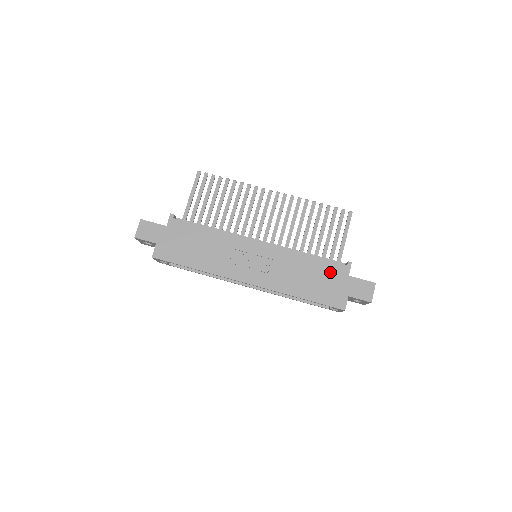
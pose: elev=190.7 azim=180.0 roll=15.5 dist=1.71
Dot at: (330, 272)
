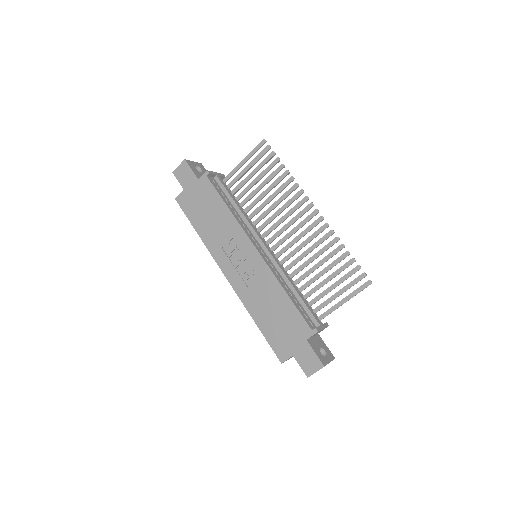
Dot at: (293, 323)
